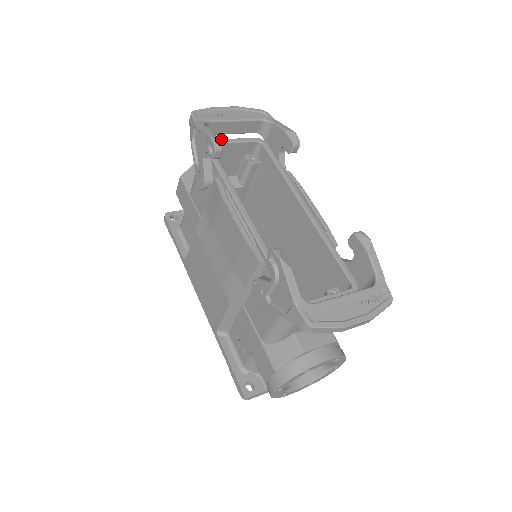
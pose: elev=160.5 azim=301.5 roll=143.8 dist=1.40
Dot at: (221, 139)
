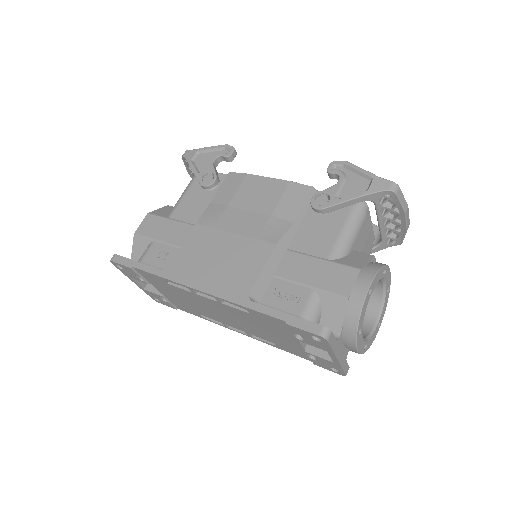
Dot at: occluded
